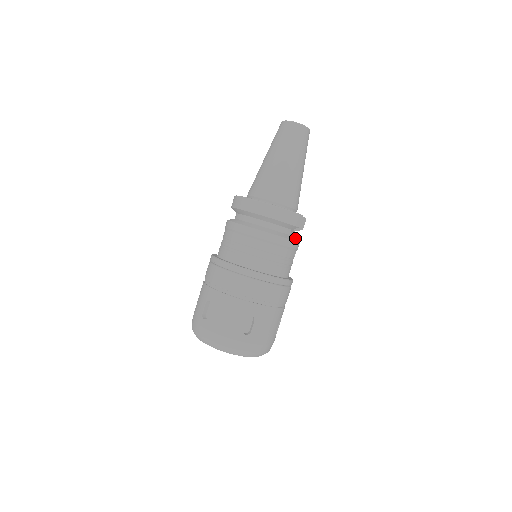
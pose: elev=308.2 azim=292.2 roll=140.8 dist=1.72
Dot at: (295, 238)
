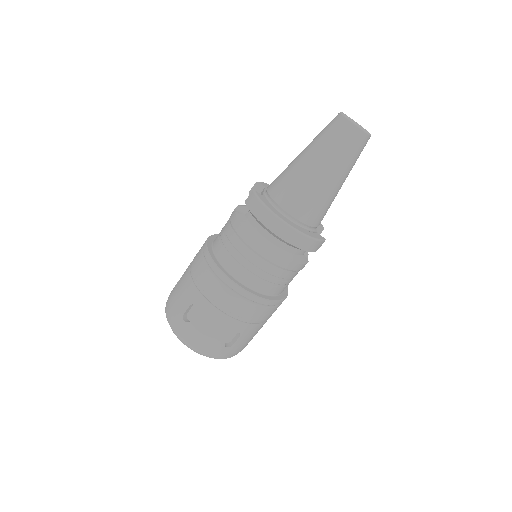
Dot at: occluded
